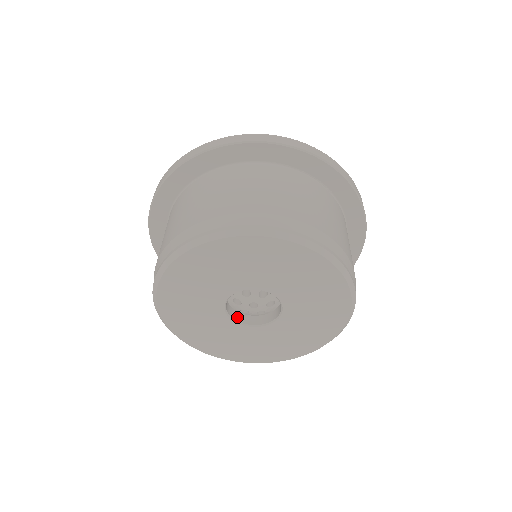
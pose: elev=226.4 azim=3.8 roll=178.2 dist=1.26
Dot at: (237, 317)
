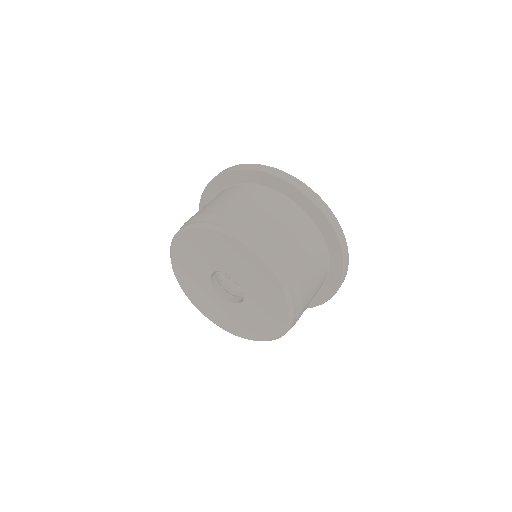
Dot at: (231, 299)
